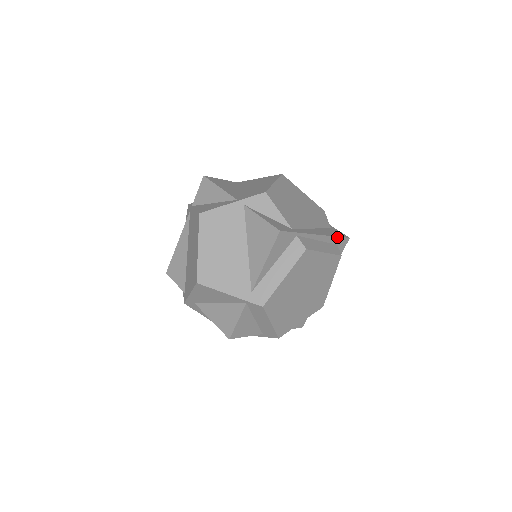
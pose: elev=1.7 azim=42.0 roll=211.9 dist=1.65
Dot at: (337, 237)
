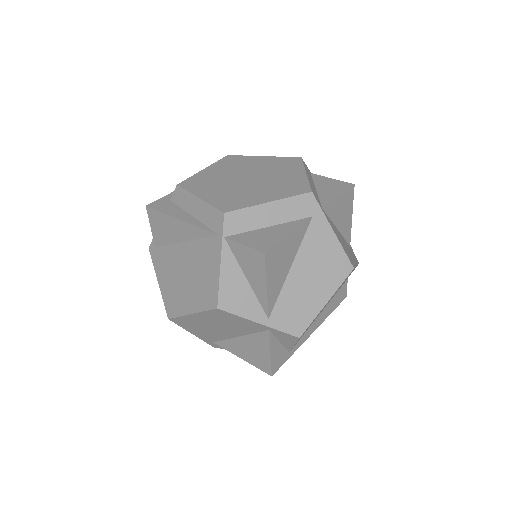
Dot at: (333, 310)
